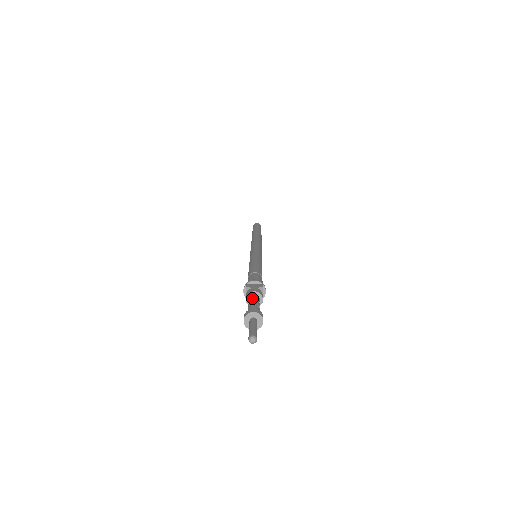
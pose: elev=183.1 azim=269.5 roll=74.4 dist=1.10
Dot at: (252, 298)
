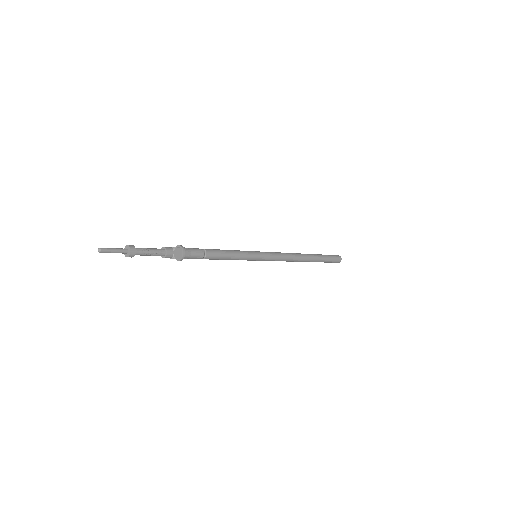
Dot at: (156, 248)
